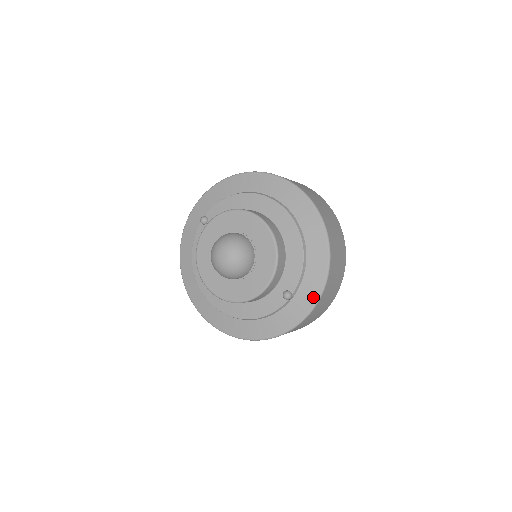
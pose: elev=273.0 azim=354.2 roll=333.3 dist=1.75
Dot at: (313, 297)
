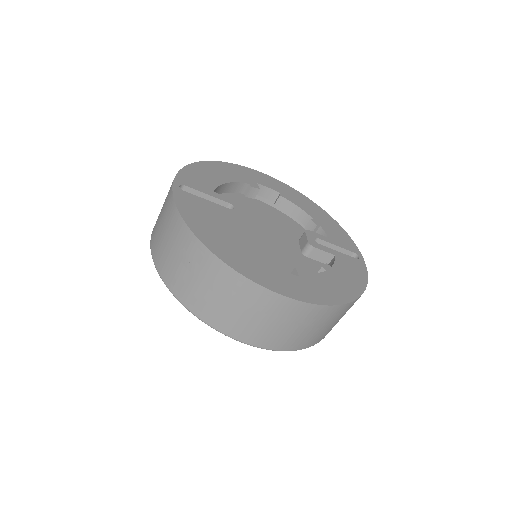
Dot at: occluded
